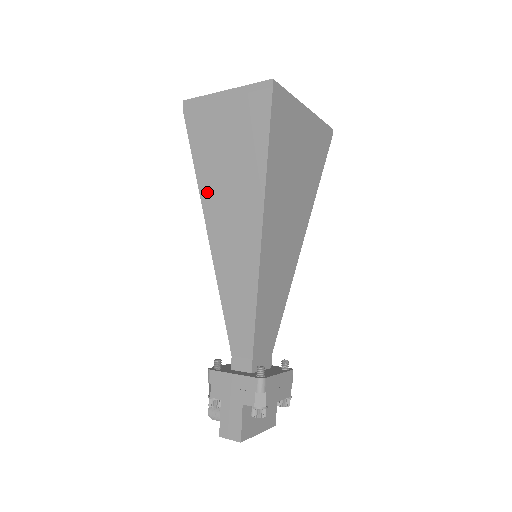
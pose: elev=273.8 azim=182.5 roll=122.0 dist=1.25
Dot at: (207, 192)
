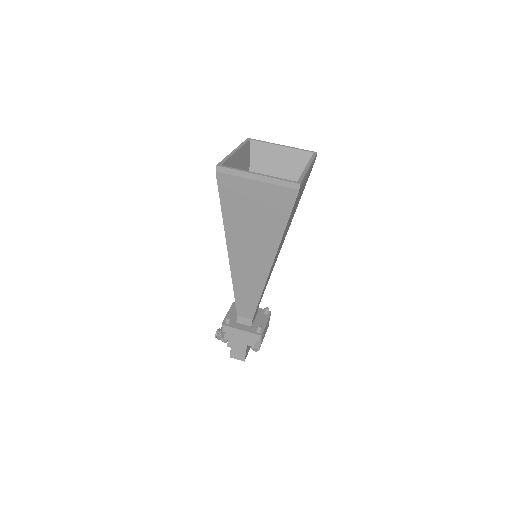
Dot at: (231, 231)
